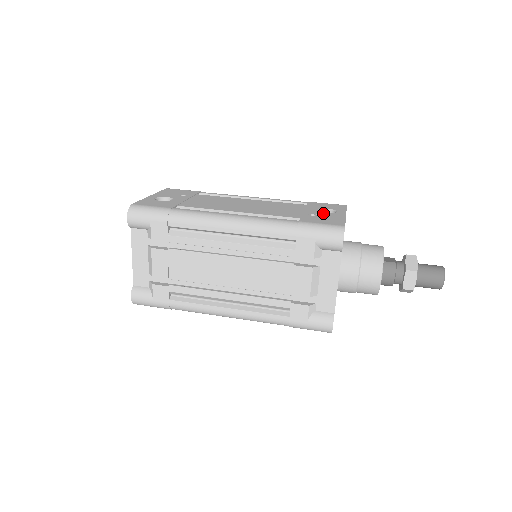
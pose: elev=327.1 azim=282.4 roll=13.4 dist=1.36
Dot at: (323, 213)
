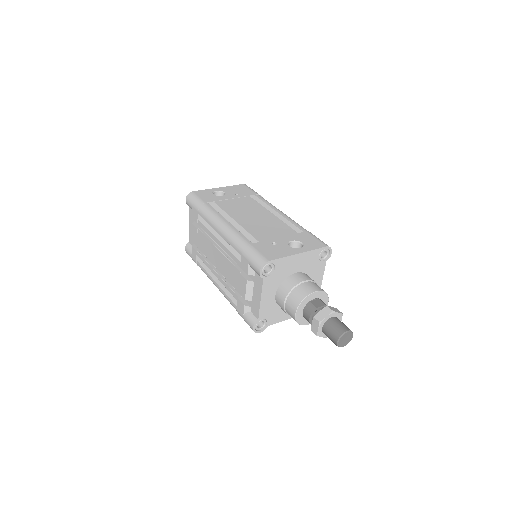
Dot at: (285, 245)
